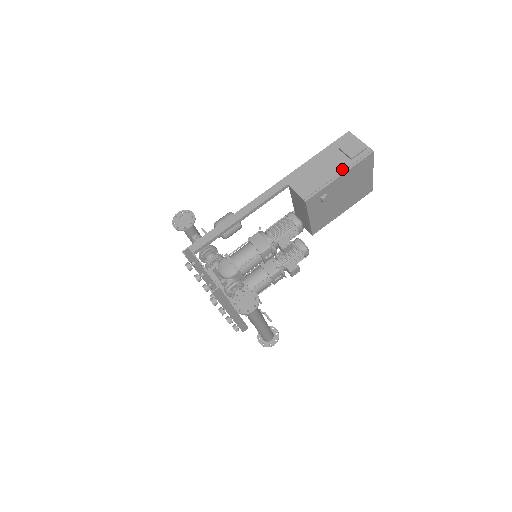
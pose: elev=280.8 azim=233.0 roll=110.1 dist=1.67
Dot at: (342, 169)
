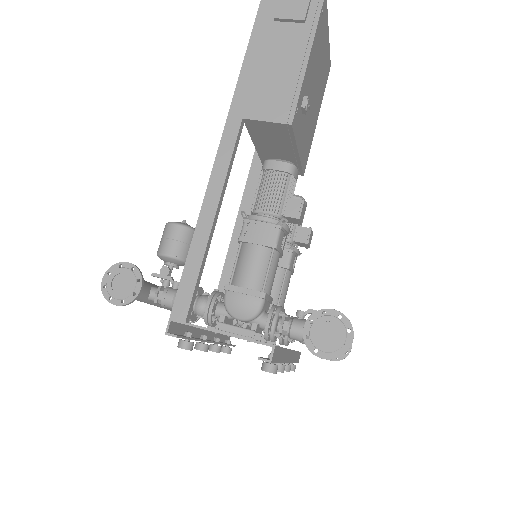
Dot at: (303, 44)
